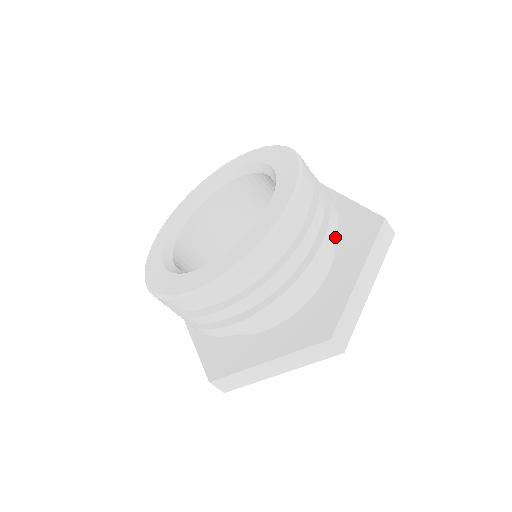
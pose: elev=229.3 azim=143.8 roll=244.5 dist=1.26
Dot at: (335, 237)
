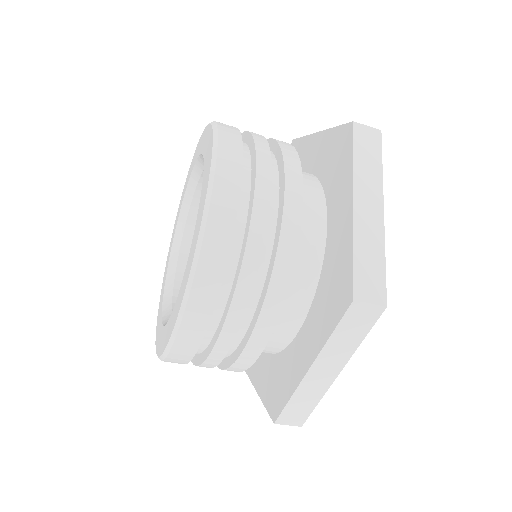
Dot at: (302, 180)
